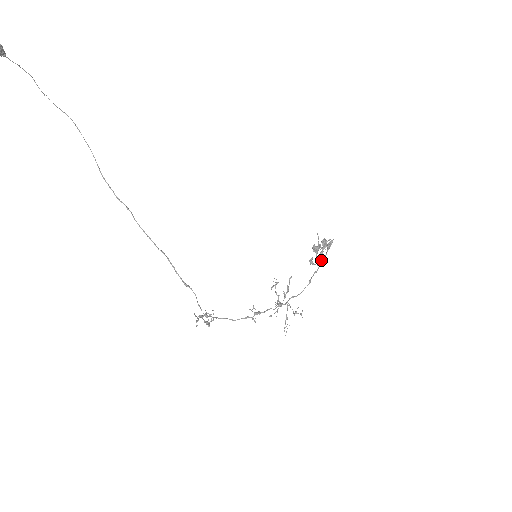
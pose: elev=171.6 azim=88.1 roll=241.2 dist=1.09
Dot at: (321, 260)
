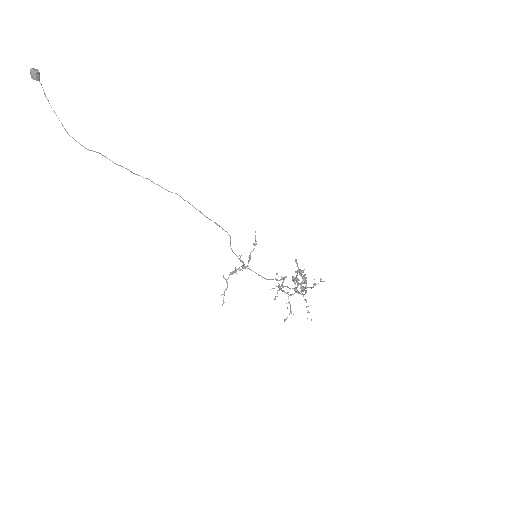
Dot at: (306, 281)
